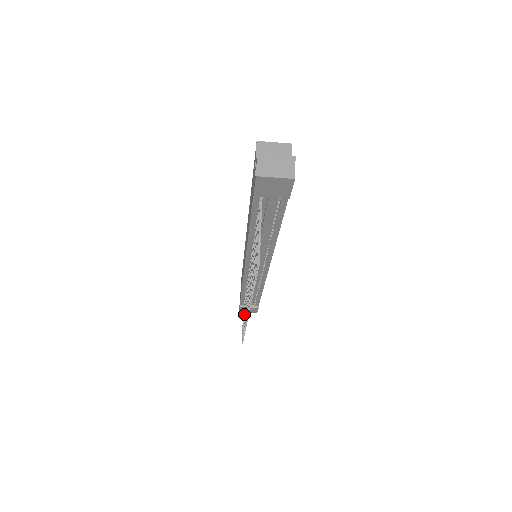
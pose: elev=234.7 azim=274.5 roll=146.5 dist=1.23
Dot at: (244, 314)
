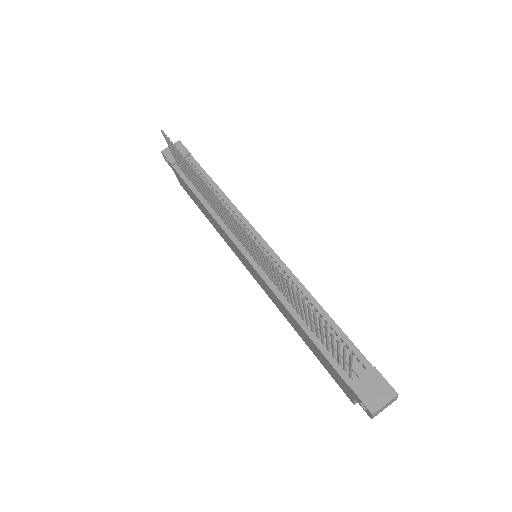
Dot at: occluded
